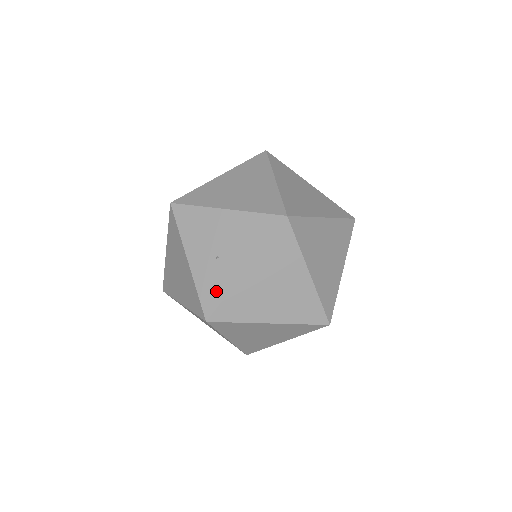
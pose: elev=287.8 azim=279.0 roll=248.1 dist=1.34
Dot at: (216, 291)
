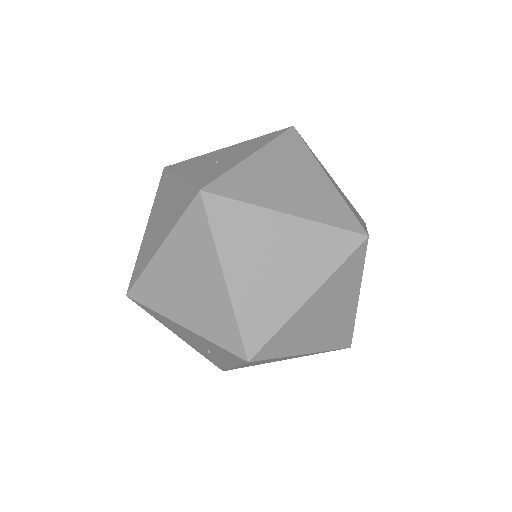
Dot at: (215, 174)
